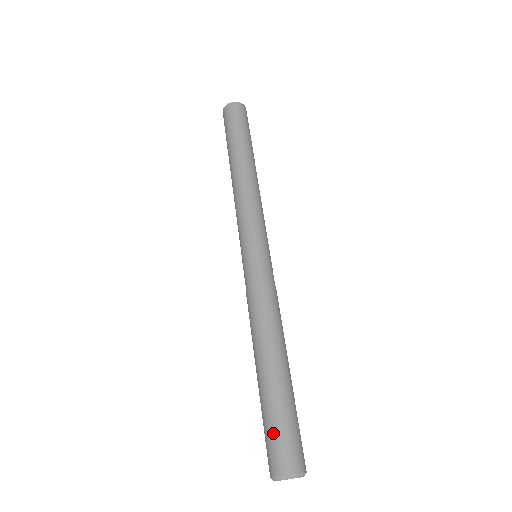
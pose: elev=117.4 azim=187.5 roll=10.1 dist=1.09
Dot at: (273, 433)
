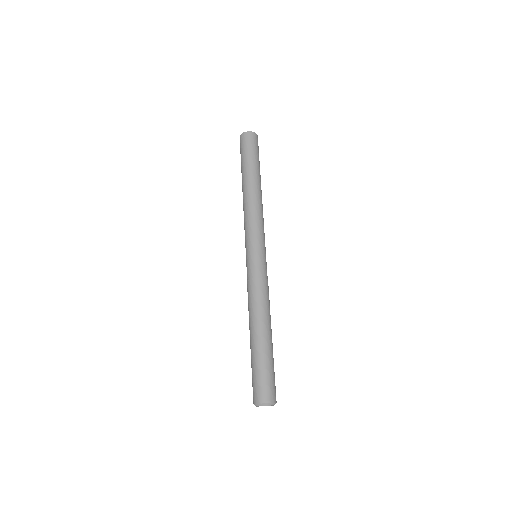
Dot at: (252, 379)
